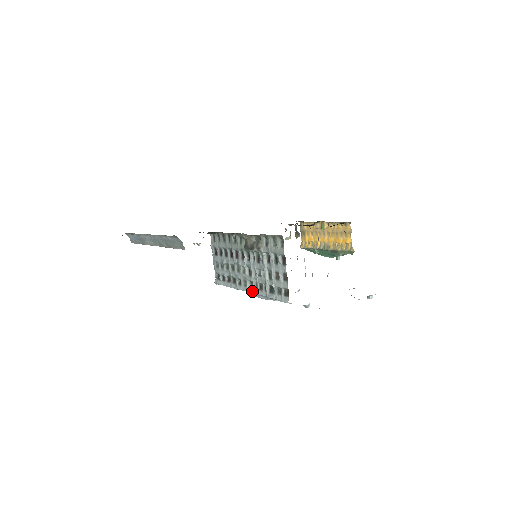
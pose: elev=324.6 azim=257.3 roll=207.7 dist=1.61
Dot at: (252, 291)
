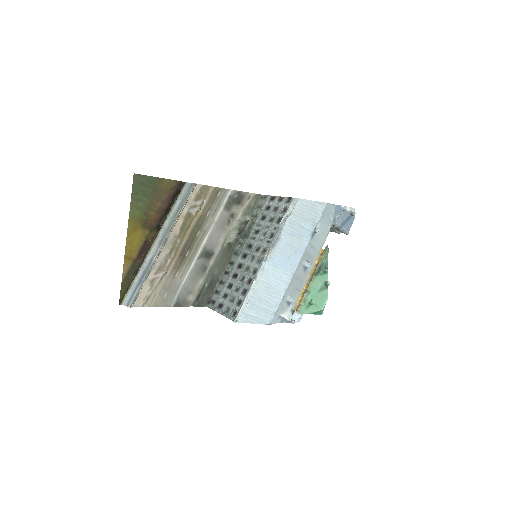
Dot at: (267, 248)
